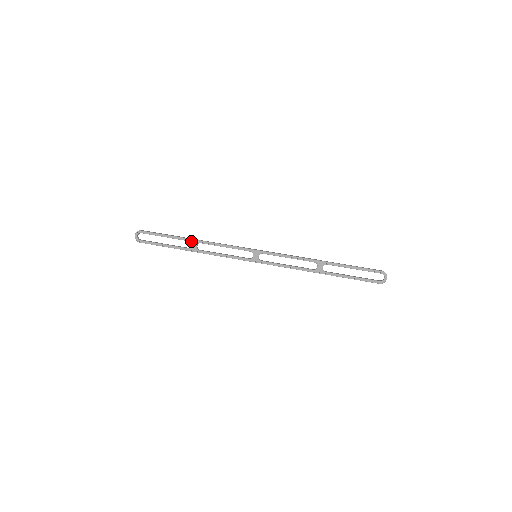
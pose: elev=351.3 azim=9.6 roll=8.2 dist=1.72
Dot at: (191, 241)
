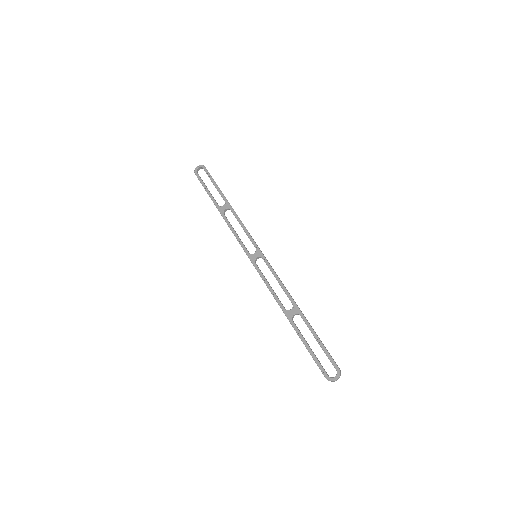
Dot at: (226, 202)
